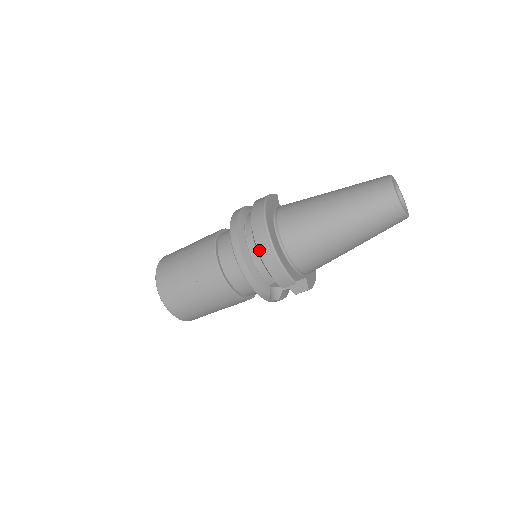
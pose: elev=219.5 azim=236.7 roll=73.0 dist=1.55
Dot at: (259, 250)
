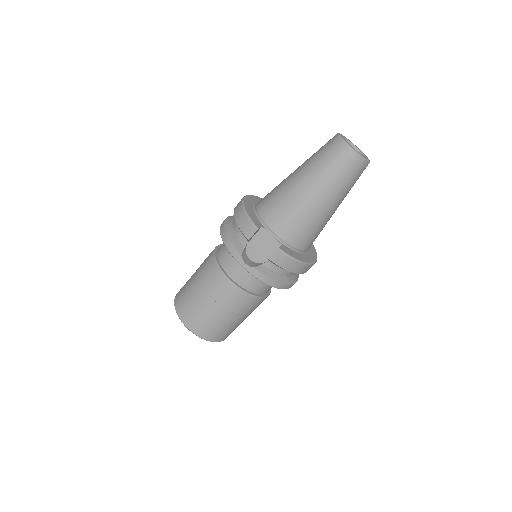
Dot at: (234, 211)
